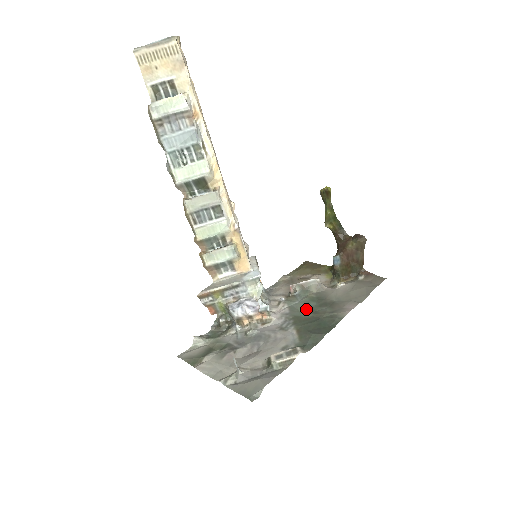
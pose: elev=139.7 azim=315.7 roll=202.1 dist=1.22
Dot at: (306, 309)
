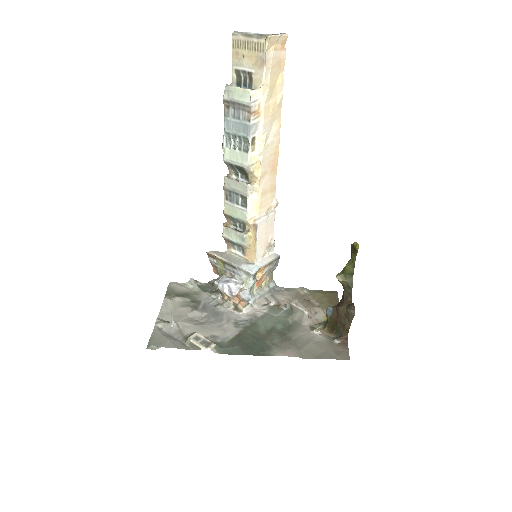
Dot at: (270, 326)
